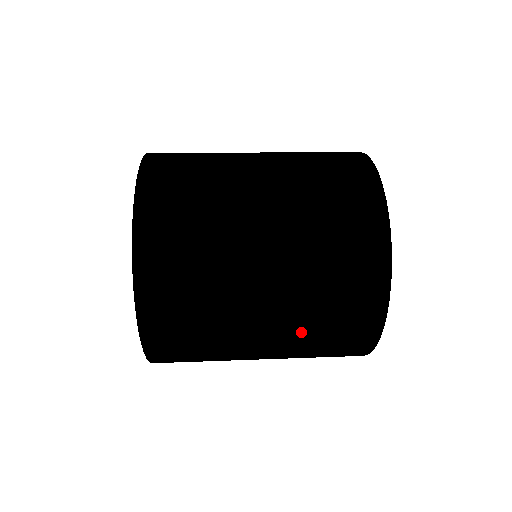
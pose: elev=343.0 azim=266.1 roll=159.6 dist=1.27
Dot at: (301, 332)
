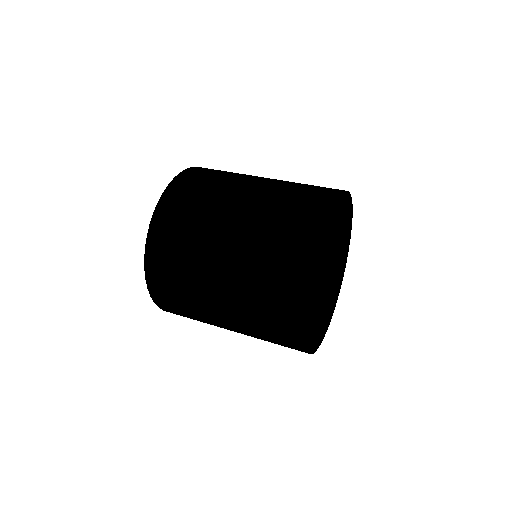
Dot at: (252, 335)
